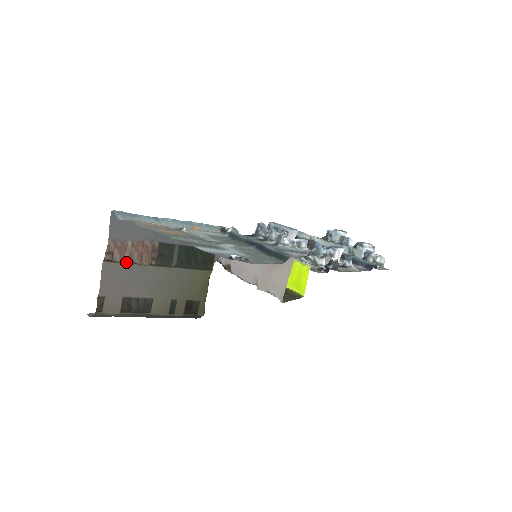
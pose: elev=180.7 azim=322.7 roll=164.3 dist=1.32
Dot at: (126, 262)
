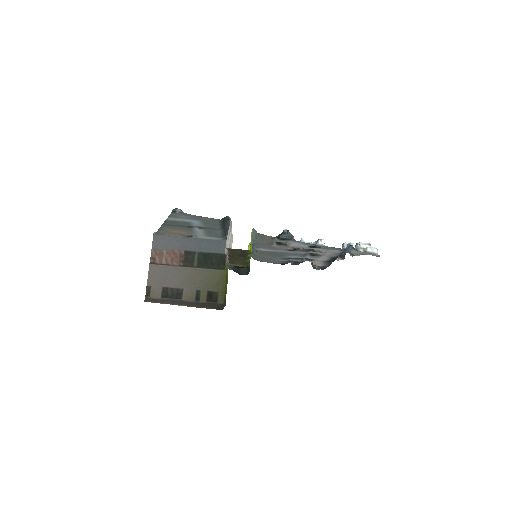
Dot at: (164, 264)
